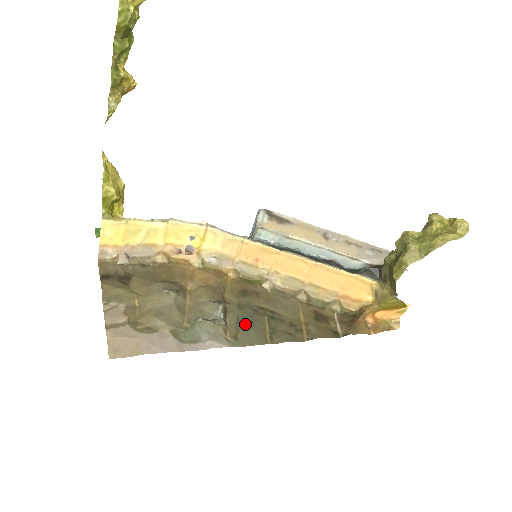
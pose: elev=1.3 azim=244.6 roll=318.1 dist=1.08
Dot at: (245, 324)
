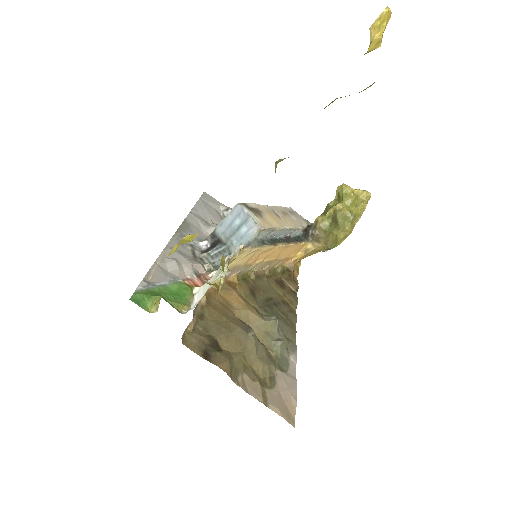
Dot at: (279, 323)
